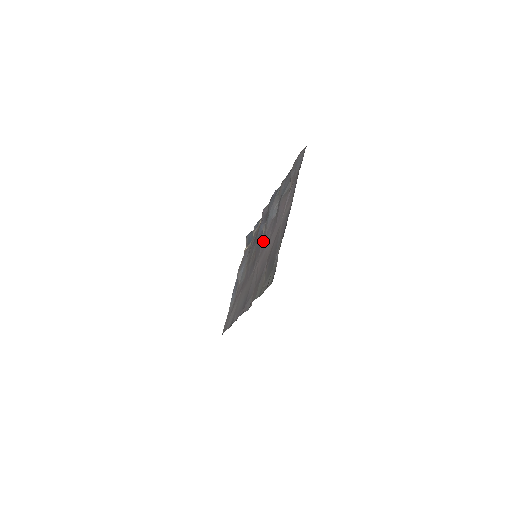
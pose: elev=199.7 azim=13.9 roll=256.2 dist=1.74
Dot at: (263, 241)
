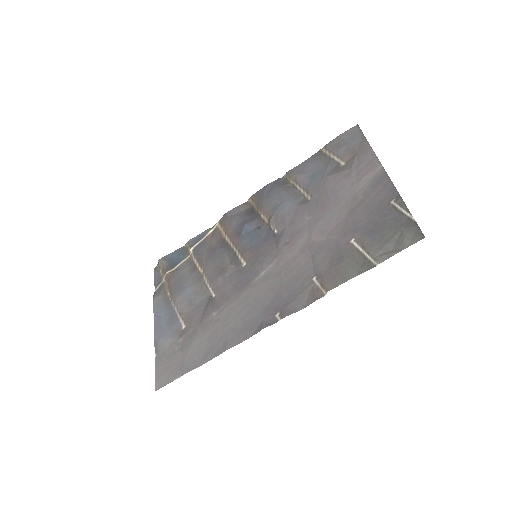
Dot at: (270, 236)
